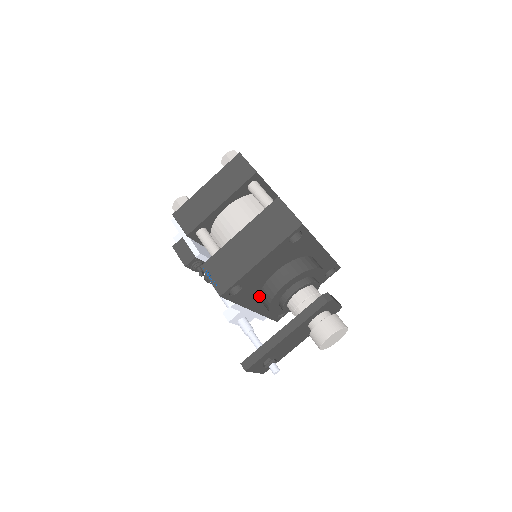
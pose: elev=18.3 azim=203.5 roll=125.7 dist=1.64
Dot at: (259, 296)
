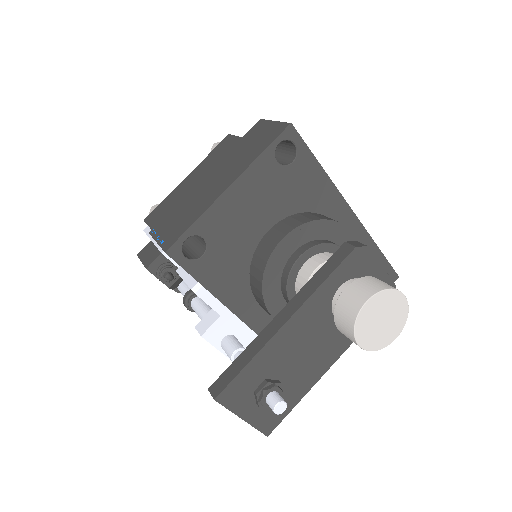
Dot at: (250, 287)
